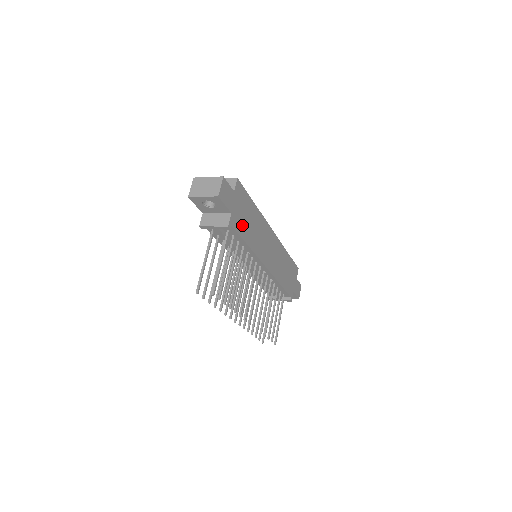
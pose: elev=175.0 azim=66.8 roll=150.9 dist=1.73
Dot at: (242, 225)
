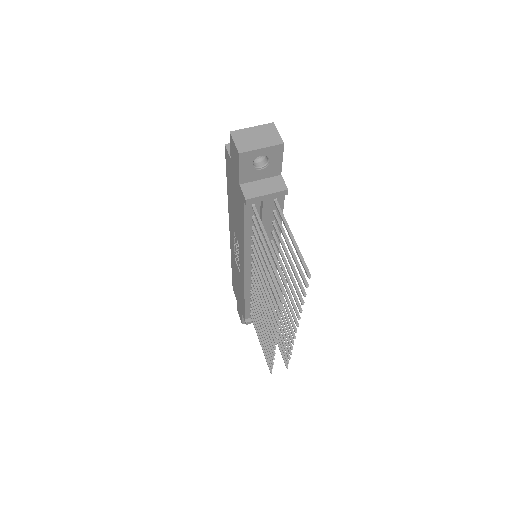
Dot at: occluded
